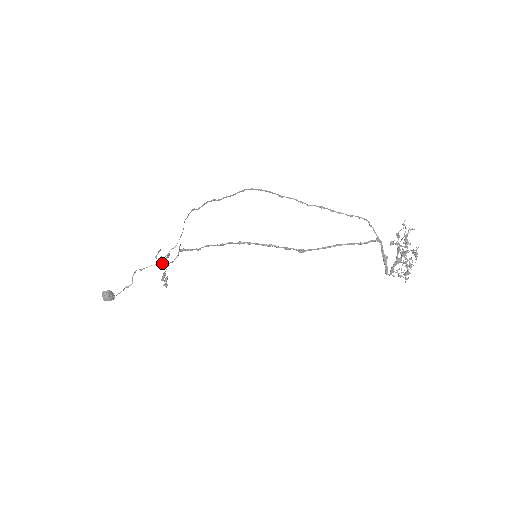
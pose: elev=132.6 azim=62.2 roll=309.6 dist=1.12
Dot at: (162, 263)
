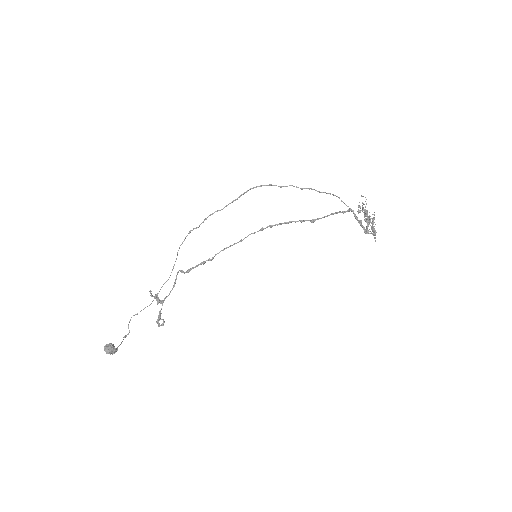
Dot at: (157, 301)
